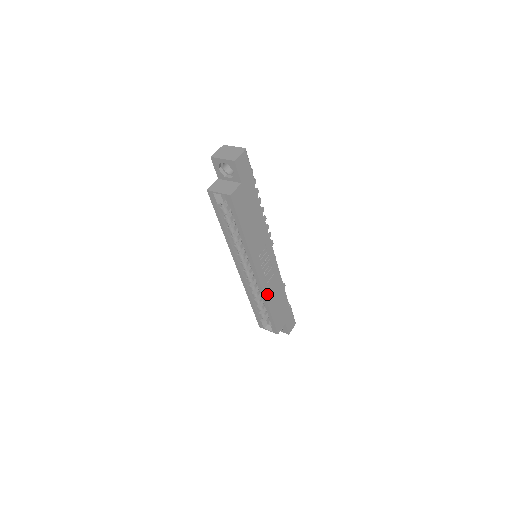
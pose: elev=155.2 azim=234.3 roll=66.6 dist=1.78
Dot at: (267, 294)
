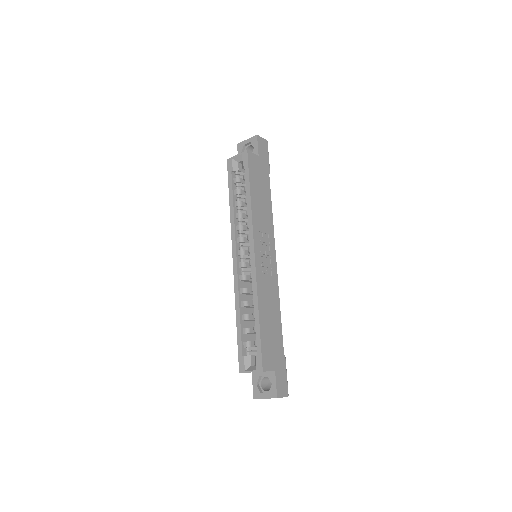
Dot at: (260, 292)
